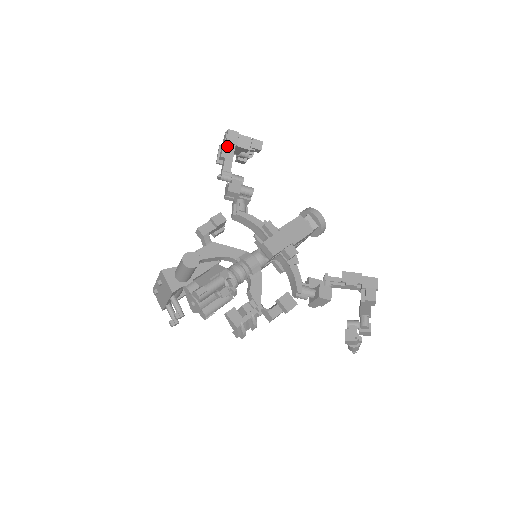
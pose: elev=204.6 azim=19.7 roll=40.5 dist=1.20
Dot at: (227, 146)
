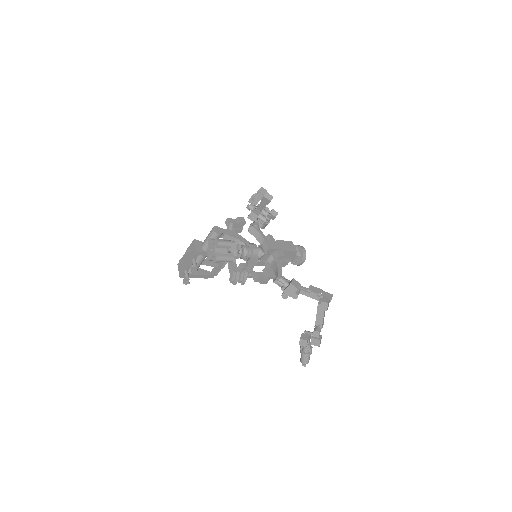
Dot at: (258, 194)
